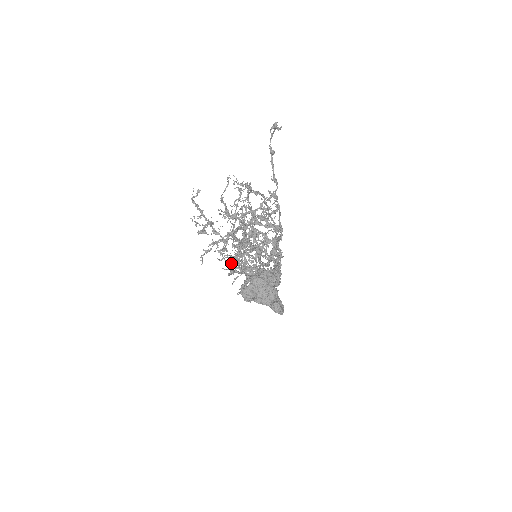
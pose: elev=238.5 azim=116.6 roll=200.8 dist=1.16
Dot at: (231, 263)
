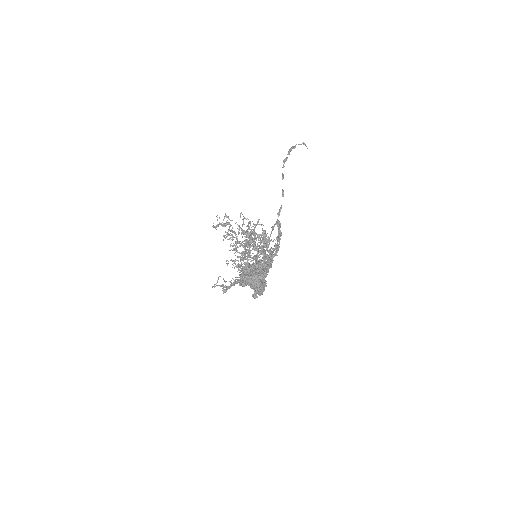
Dot at: (224, 290)
